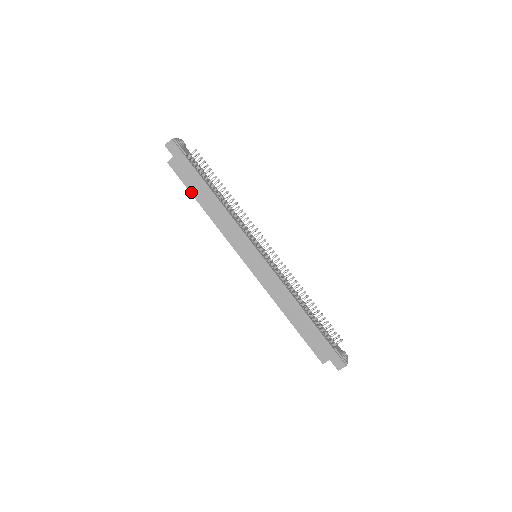
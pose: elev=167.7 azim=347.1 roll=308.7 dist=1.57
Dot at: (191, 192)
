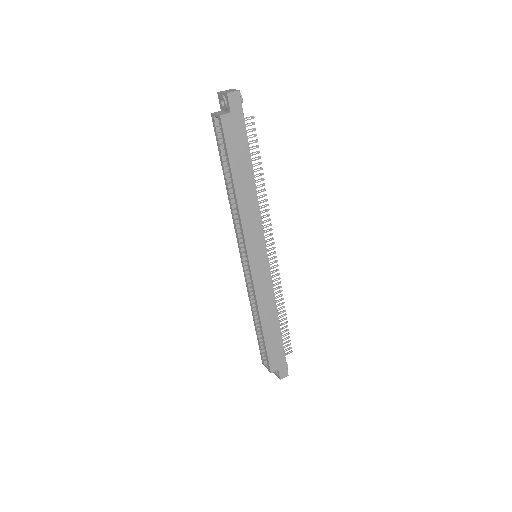
Dot at: (231, 164)
